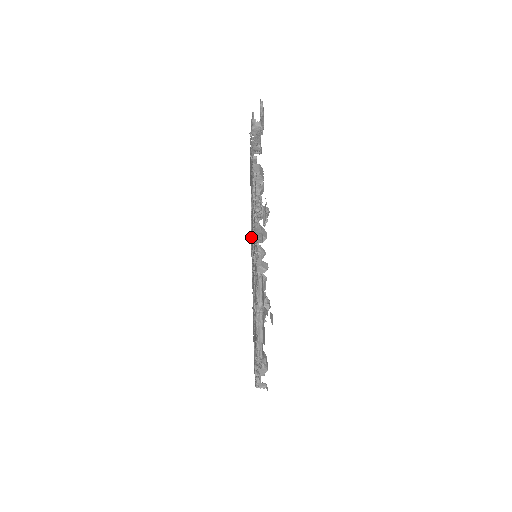
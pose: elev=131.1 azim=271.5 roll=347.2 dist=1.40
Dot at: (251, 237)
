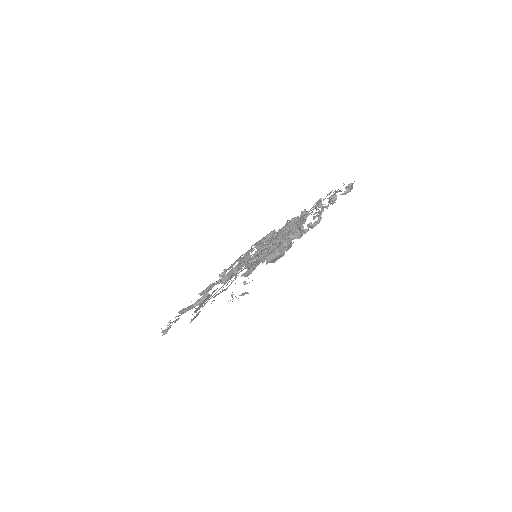
Dot at: (277, 236)
